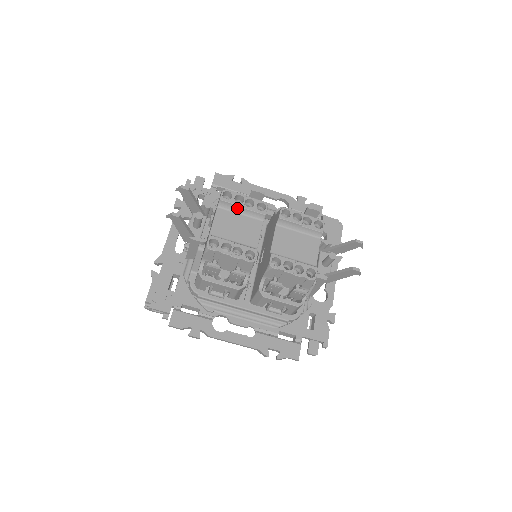
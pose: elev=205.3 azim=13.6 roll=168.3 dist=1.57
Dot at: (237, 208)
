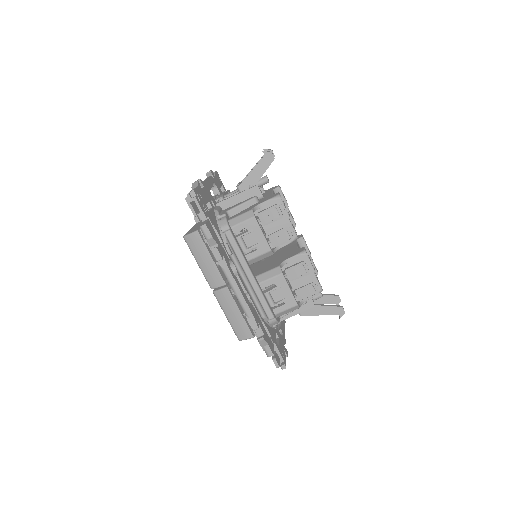
Dot at: occluded
